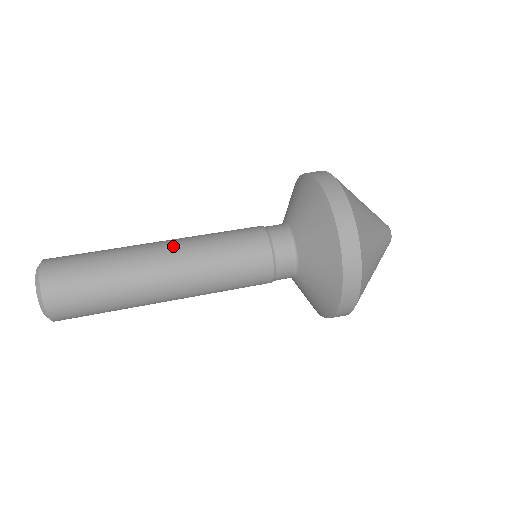
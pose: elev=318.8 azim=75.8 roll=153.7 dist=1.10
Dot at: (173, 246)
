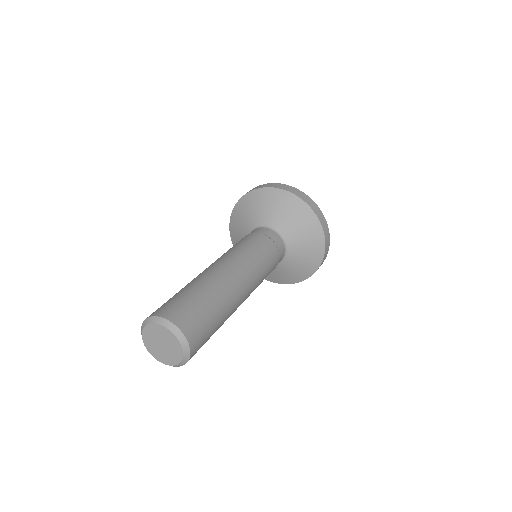
Dot at: (241, 273)
